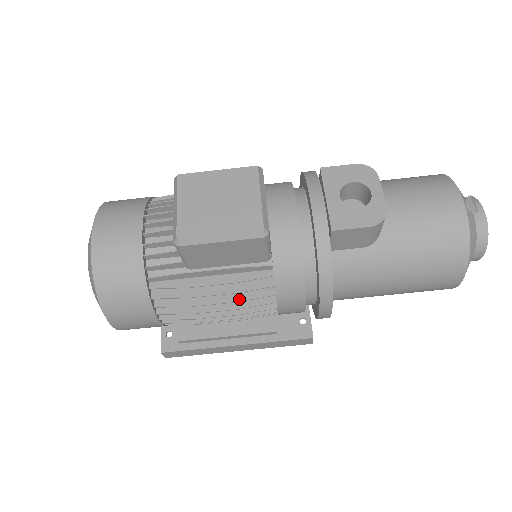
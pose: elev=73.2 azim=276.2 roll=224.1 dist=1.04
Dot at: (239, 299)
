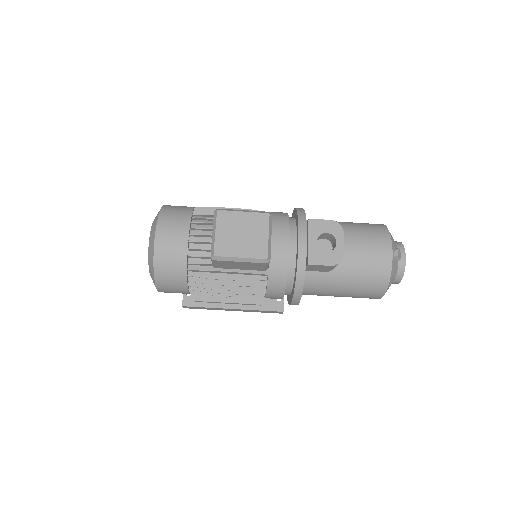
Dot at: (243, 289)
